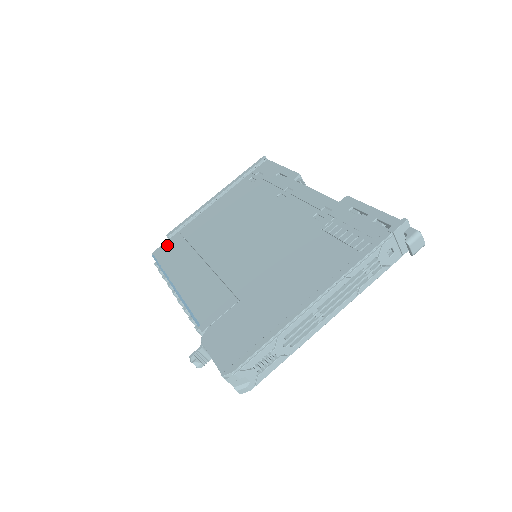
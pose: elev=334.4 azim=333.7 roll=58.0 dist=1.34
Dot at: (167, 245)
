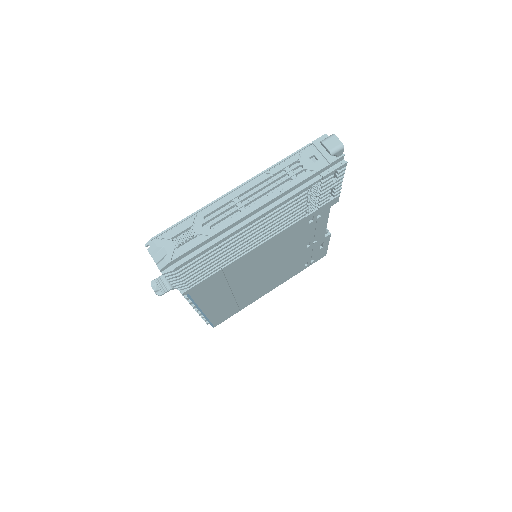
Dot at: occluded
